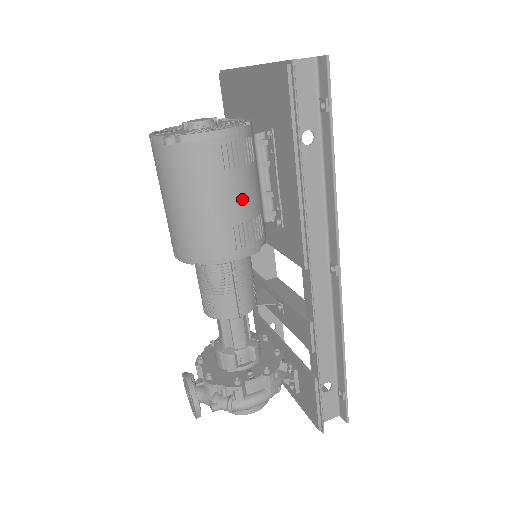
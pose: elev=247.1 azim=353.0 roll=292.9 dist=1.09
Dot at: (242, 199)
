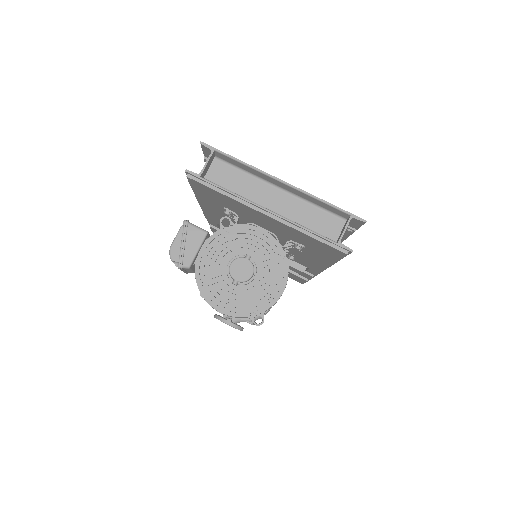
Dot at: occluded
